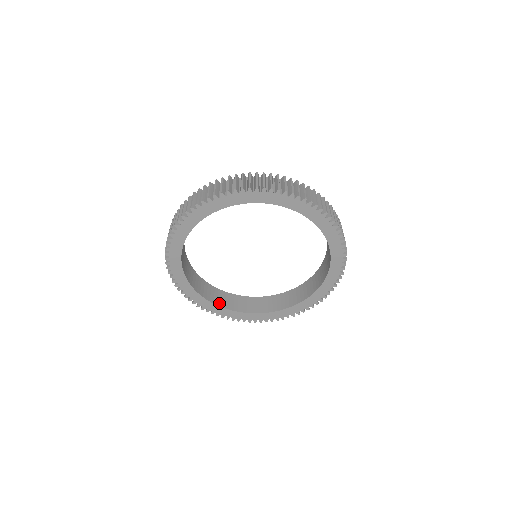
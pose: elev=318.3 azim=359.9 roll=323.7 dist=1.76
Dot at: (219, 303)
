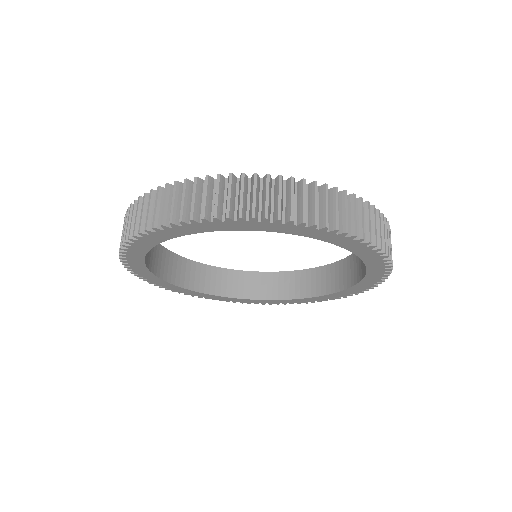
Dot at: (269, 295)
